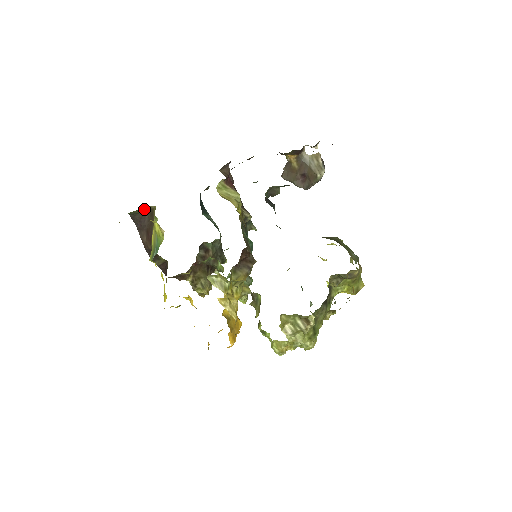
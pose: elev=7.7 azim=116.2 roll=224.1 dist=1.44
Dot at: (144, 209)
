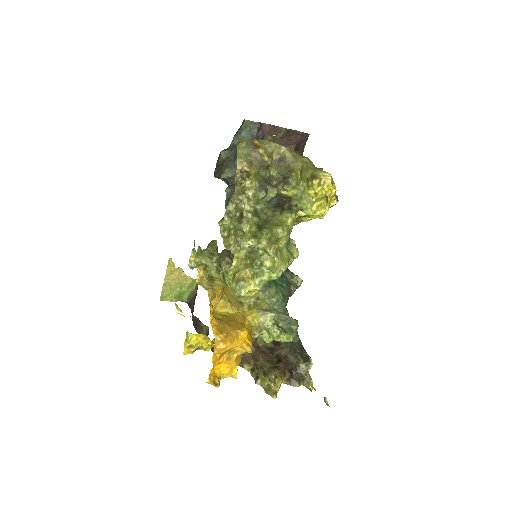
Dot at: (195, 292)
